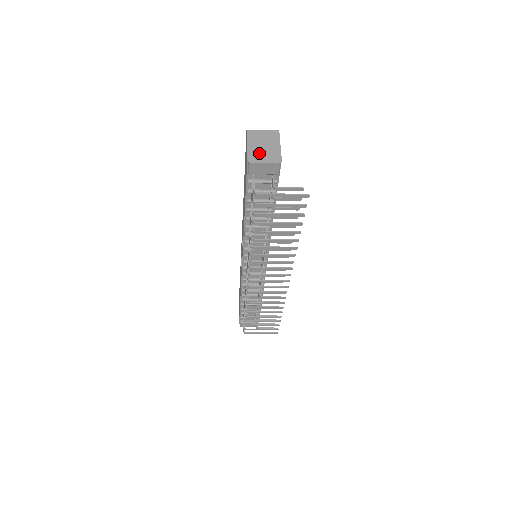
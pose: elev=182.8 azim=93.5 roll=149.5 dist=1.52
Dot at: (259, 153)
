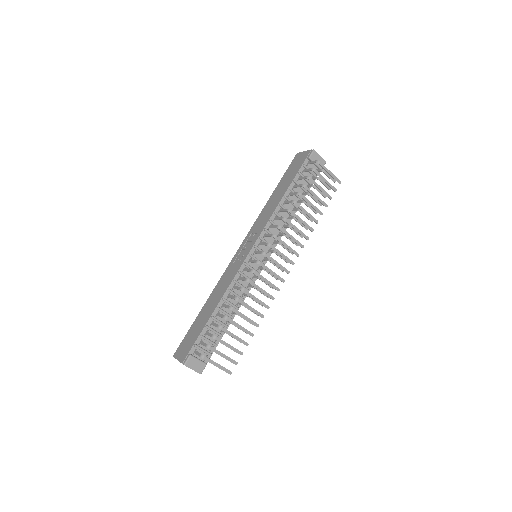
Dot at: occluded
